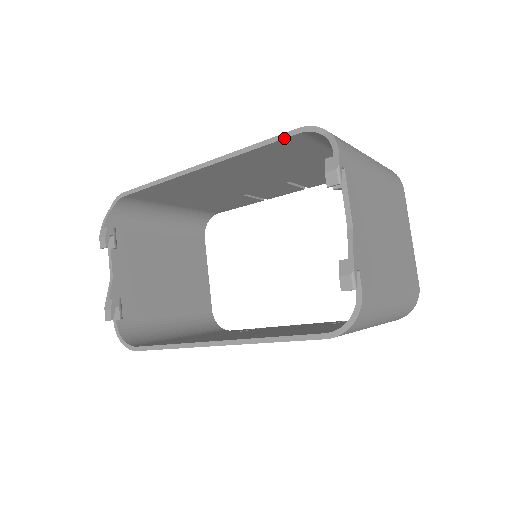
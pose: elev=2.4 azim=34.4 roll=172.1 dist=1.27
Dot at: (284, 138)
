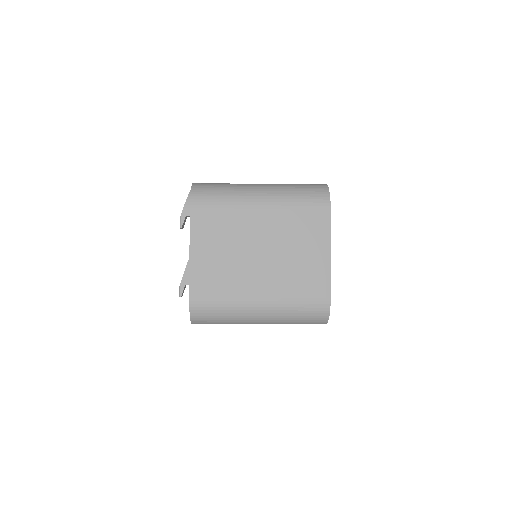
Dot at: occluded
